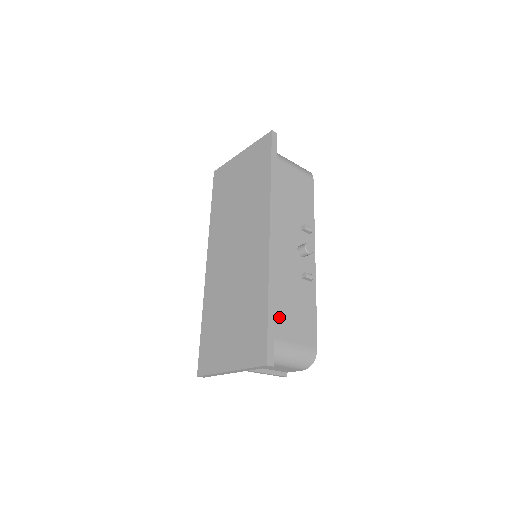
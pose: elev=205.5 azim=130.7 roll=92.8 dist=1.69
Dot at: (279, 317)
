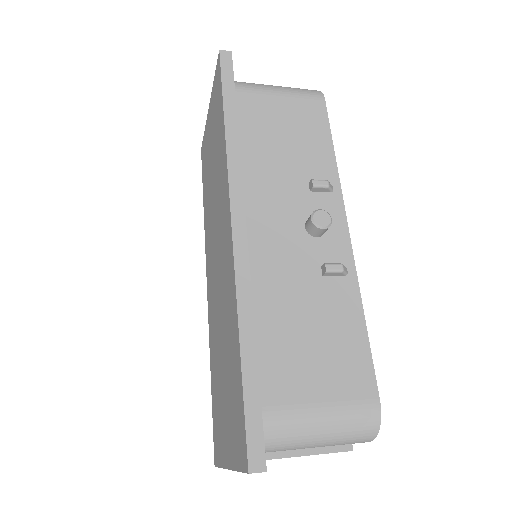
Dot at: (277, 363)
